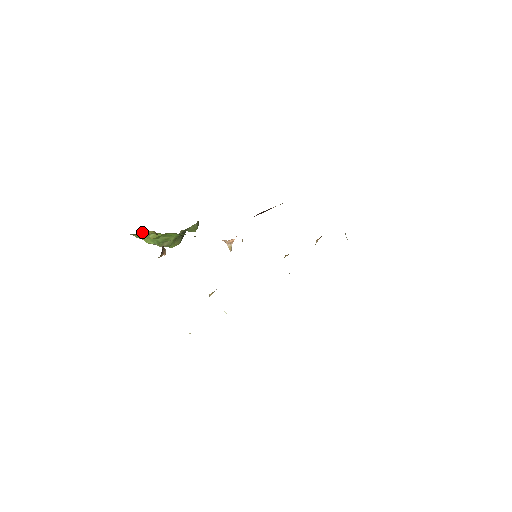
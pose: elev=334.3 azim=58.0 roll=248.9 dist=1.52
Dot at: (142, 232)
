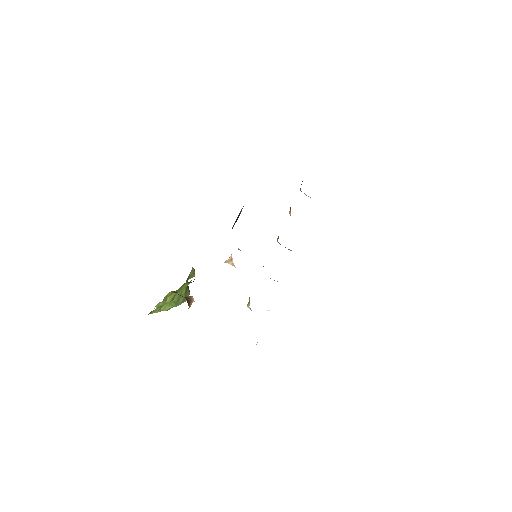
Dot at: (158, 303)
